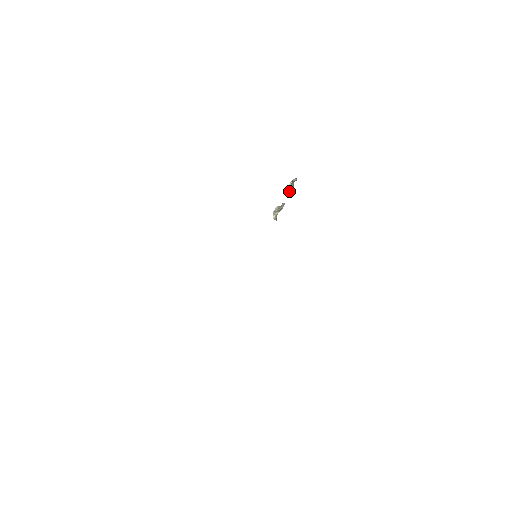
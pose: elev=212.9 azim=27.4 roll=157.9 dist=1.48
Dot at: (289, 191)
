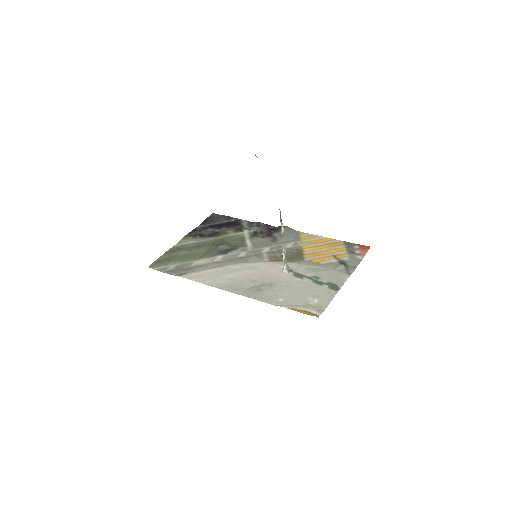
Dot at: occluded
